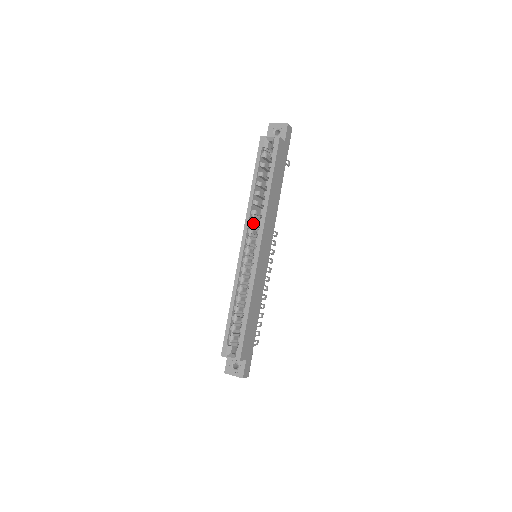
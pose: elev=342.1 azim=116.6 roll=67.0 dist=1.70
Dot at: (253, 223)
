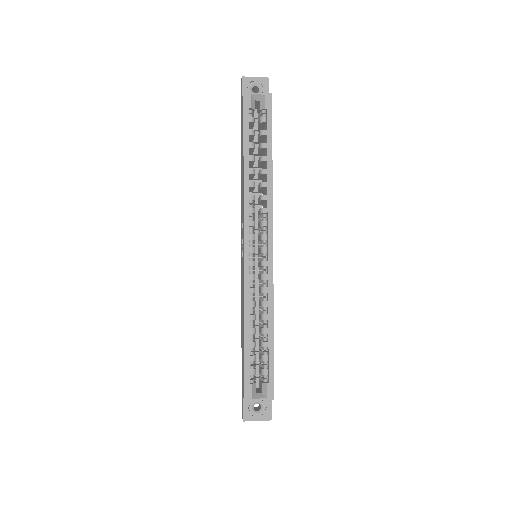
Dot at: (254, 212)
